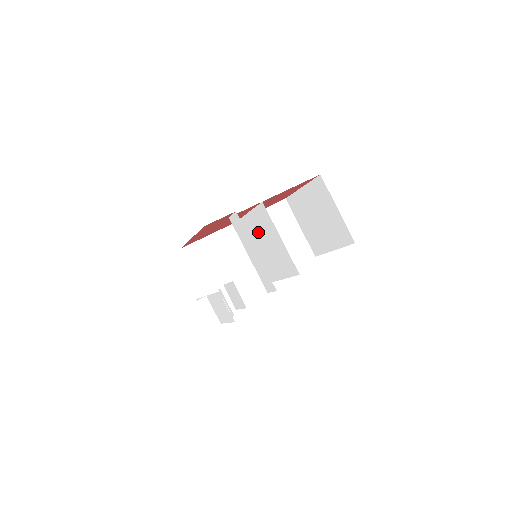
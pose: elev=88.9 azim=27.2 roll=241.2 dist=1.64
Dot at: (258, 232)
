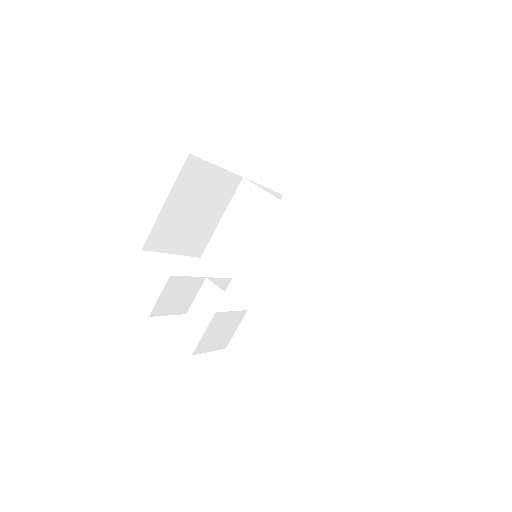
Dot at: (270, 228)
